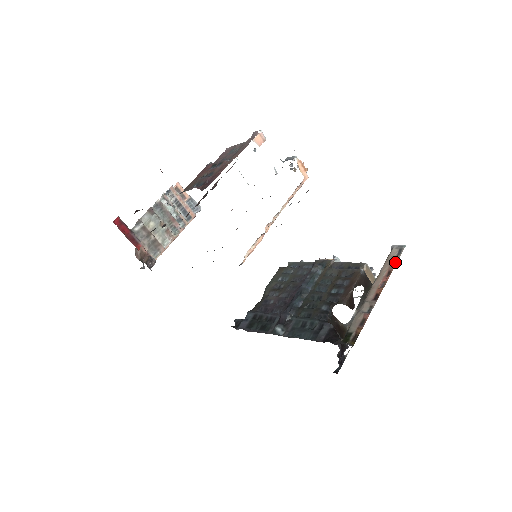
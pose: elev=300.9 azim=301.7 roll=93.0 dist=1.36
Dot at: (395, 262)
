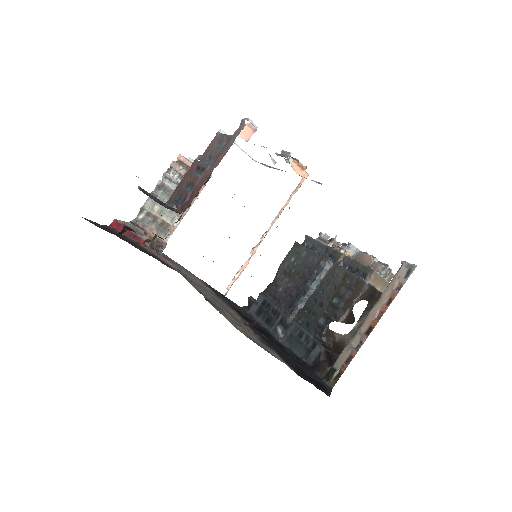
Dot at: (399, 287)
